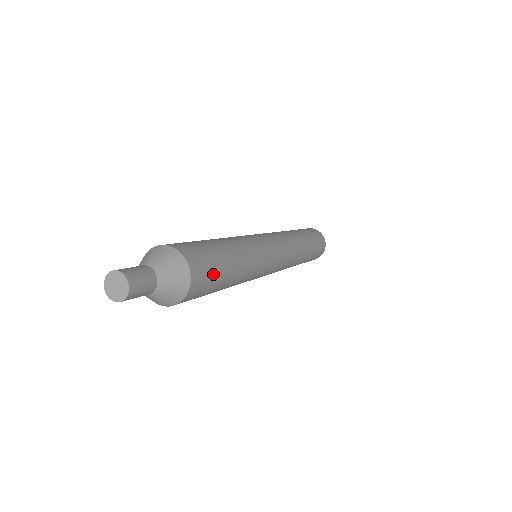
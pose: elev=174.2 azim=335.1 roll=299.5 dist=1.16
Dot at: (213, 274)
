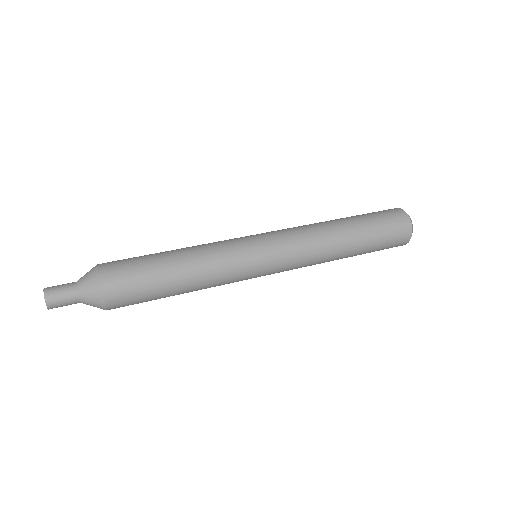
Dot at: occluded
